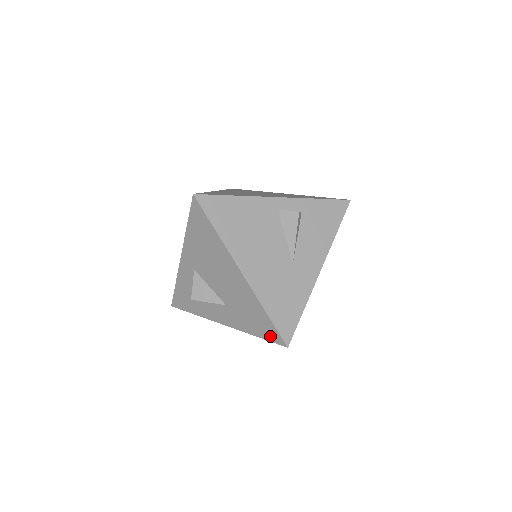
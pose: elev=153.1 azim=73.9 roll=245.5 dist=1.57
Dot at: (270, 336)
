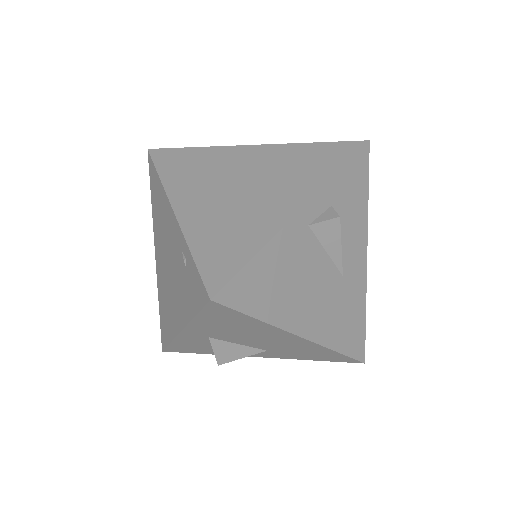
Dot at: (339, 360)
